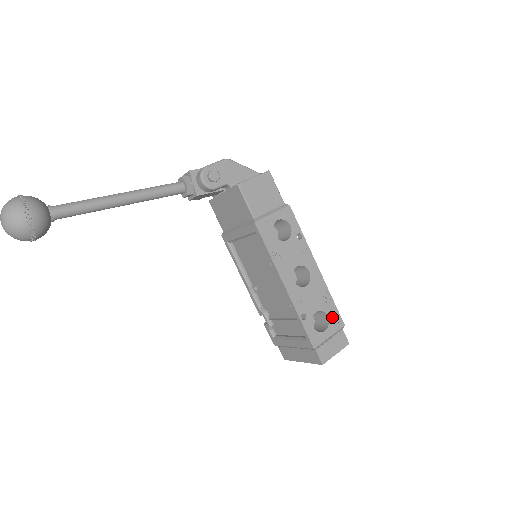
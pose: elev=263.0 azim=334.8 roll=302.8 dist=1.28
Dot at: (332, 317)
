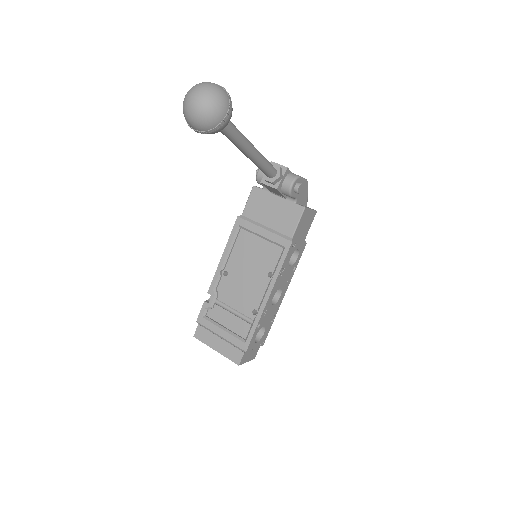
Dot at: (264, 335)
